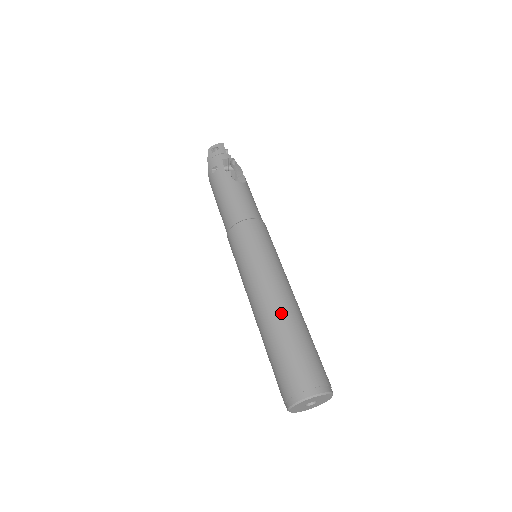
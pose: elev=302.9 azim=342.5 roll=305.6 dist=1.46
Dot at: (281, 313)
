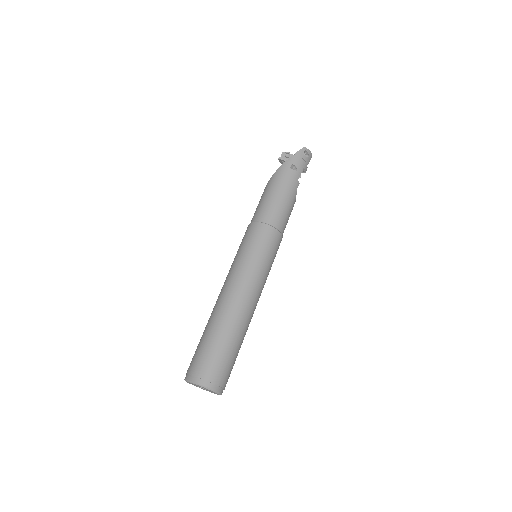
Dot at: (245, 321)
